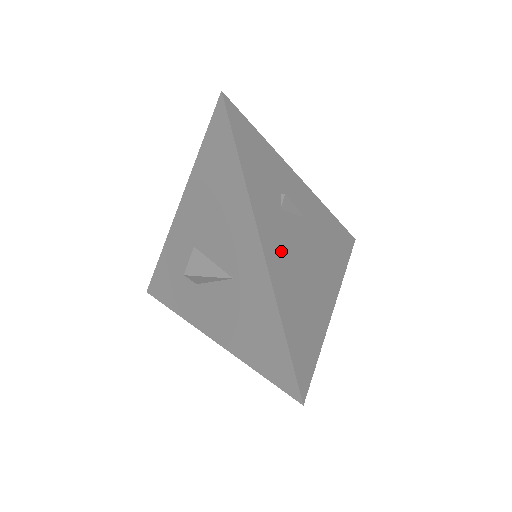
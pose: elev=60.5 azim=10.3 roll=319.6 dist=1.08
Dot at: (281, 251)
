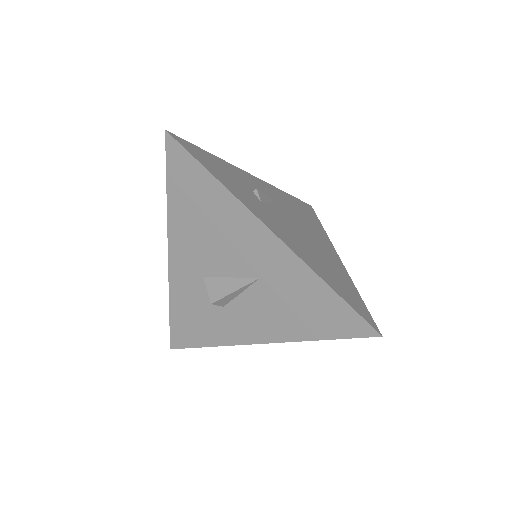
Dot at: (286, 233)
